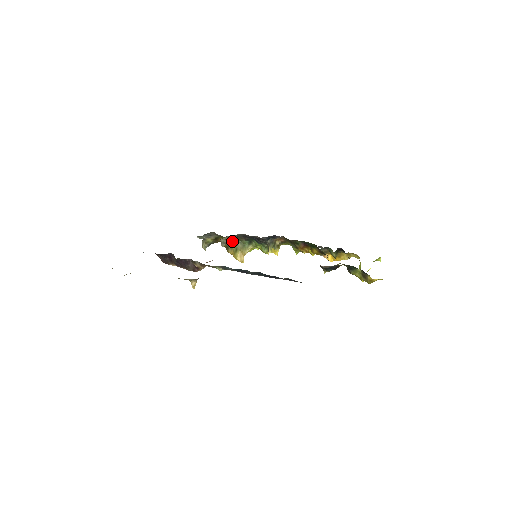
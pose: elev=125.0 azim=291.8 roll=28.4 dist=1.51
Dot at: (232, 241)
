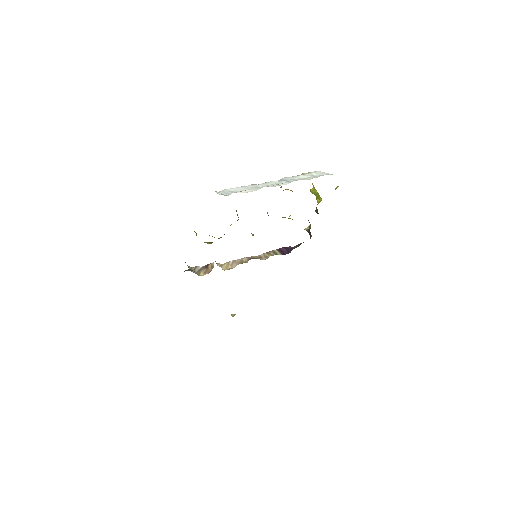
Dot at: occluded
